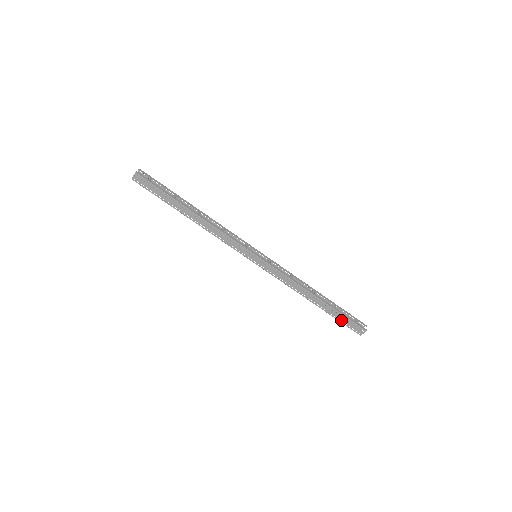
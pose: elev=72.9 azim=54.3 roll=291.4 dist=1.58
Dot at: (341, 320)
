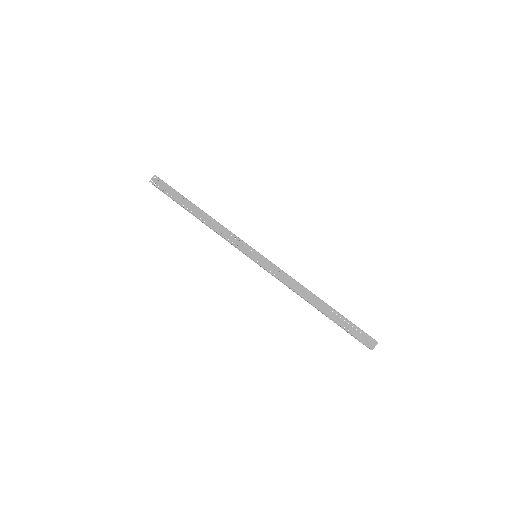
Dot at: (348, 329)
